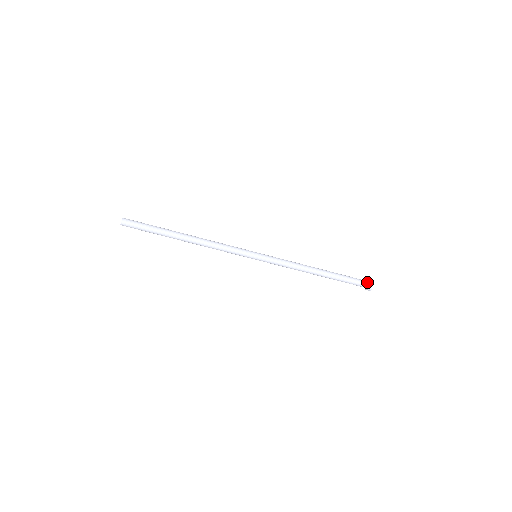
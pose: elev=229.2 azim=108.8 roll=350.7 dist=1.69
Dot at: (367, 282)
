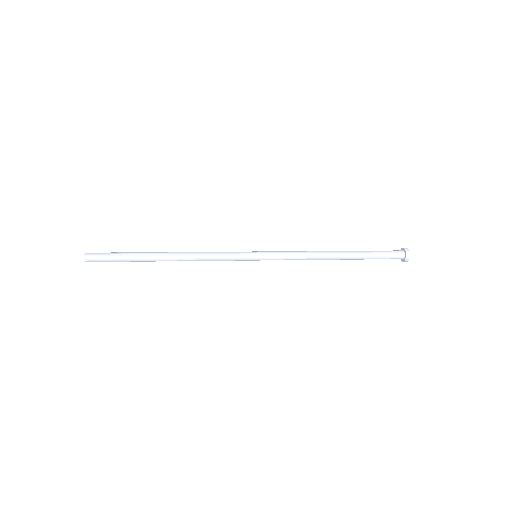
Dot at: (402, 256)
